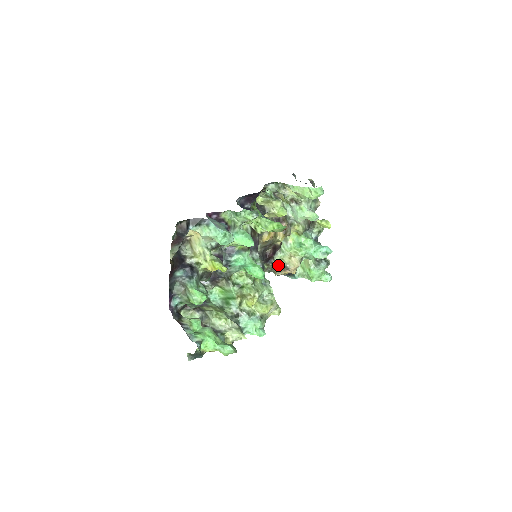
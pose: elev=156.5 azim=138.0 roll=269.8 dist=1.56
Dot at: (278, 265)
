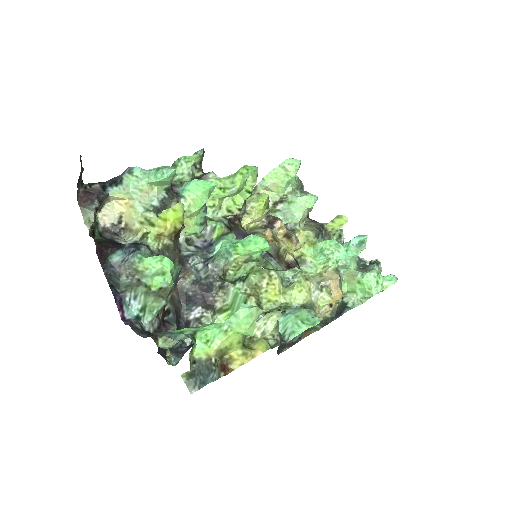
Dot at: occluded
